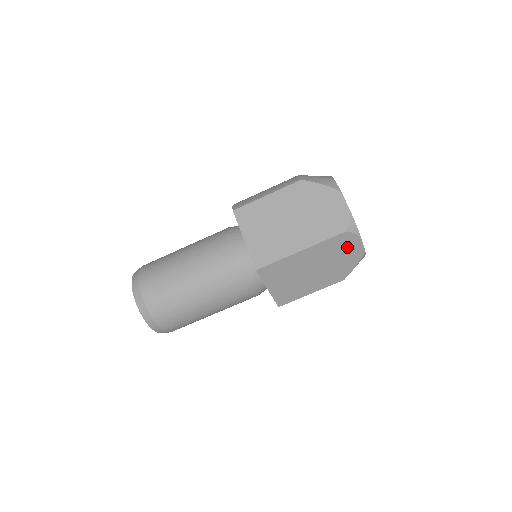
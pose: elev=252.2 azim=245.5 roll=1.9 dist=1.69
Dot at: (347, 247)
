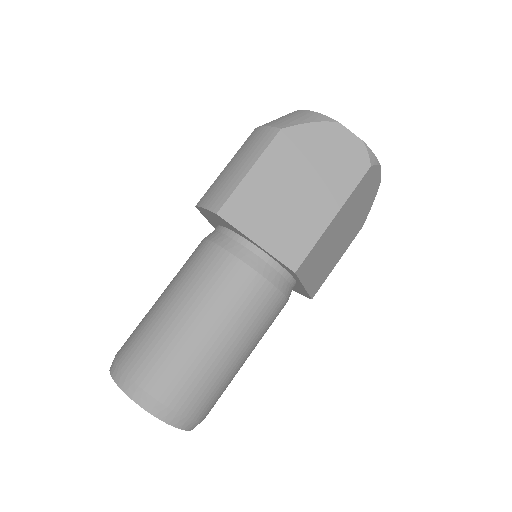
Dot at: (369, 186)
